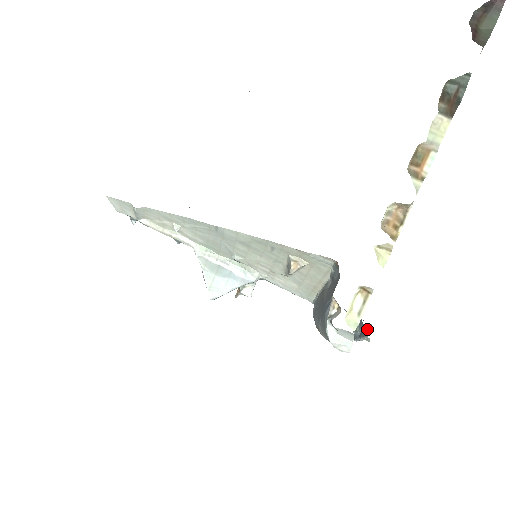
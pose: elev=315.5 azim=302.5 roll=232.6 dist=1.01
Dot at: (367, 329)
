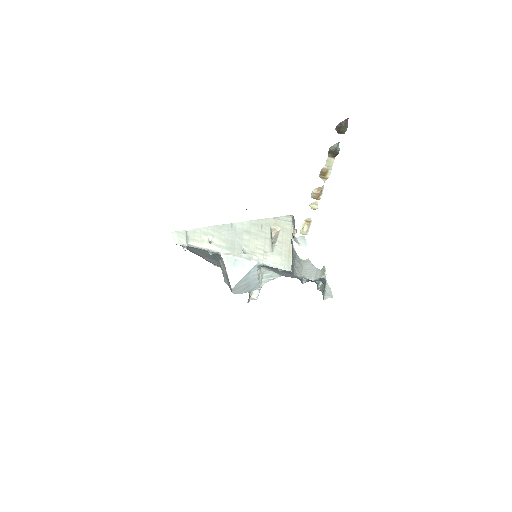
Dot at: (325, 275)
